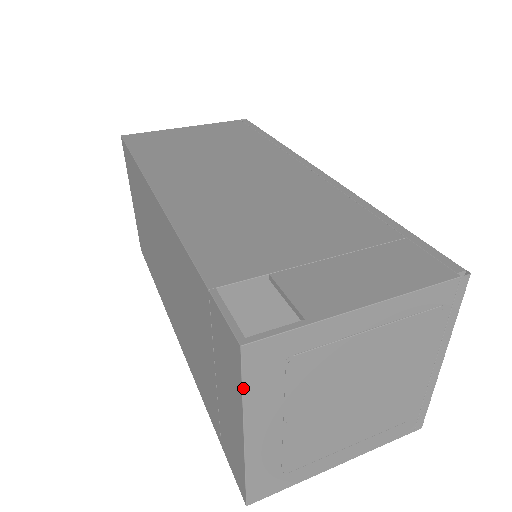
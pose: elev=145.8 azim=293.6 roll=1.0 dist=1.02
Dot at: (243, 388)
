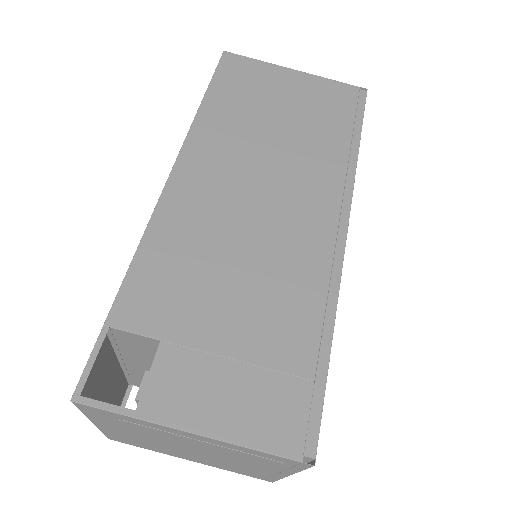
Dot at: (82, 412)
